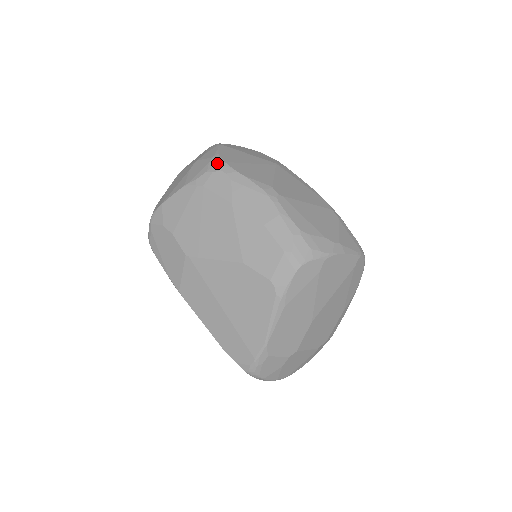
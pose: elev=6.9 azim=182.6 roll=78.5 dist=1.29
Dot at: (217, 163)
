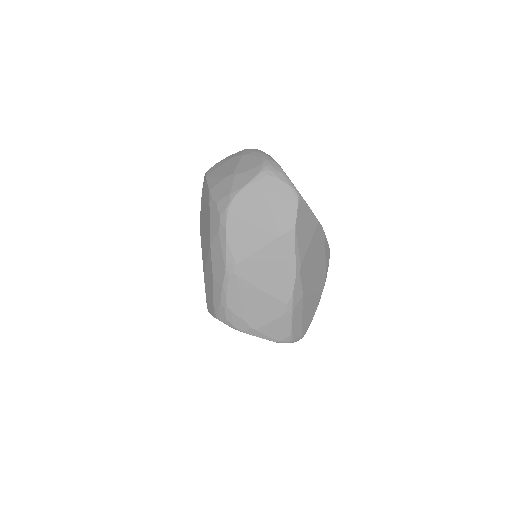
Dot at: (225, 205)
